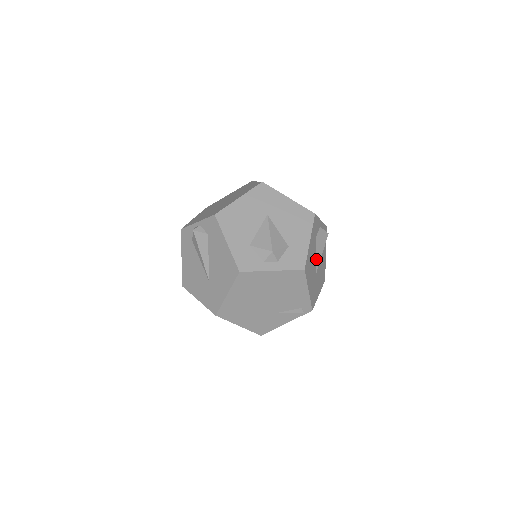
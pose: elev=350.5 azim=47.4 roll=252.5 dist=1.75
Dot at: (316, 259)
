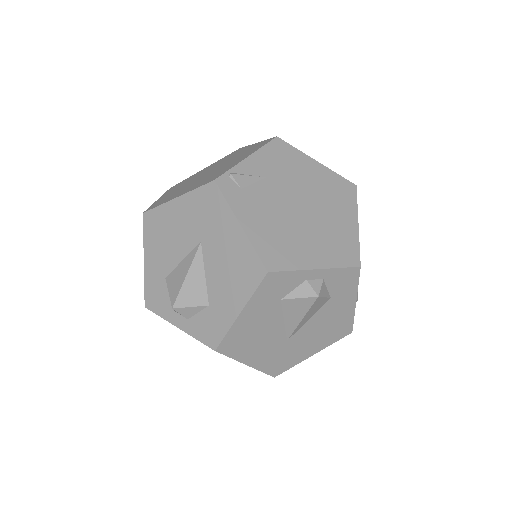
Dot at: (286, 324)
